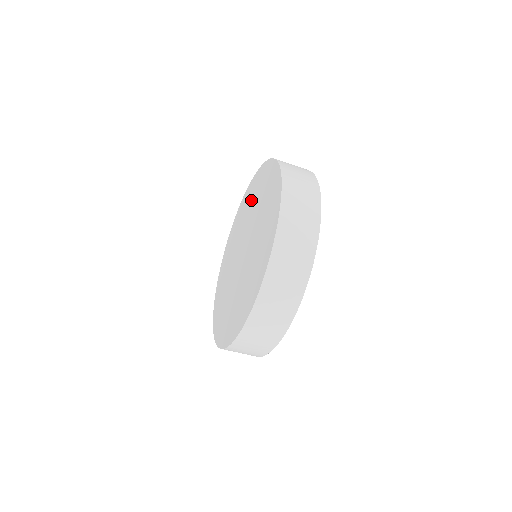
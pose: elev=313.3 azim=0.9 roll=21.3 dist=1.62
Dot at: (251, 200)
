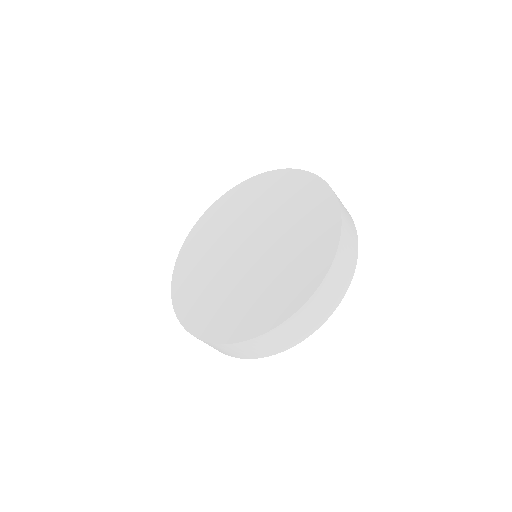
Dot at: (253, 200)
